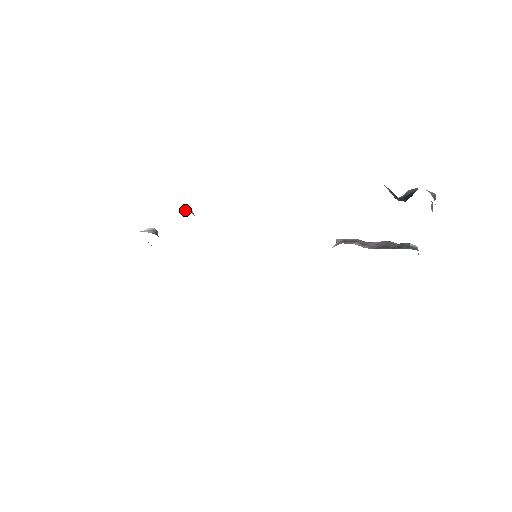
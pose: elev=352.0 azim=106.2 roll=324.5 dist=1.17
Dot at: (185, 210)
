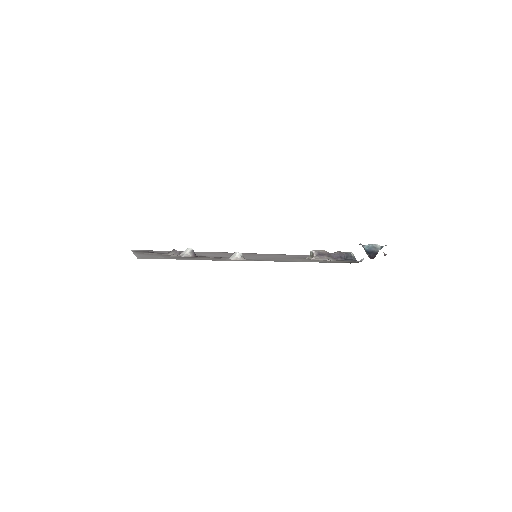
Dot at: (243, 260)
